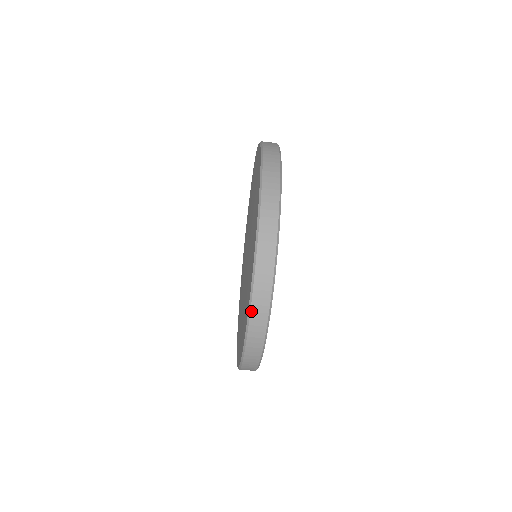
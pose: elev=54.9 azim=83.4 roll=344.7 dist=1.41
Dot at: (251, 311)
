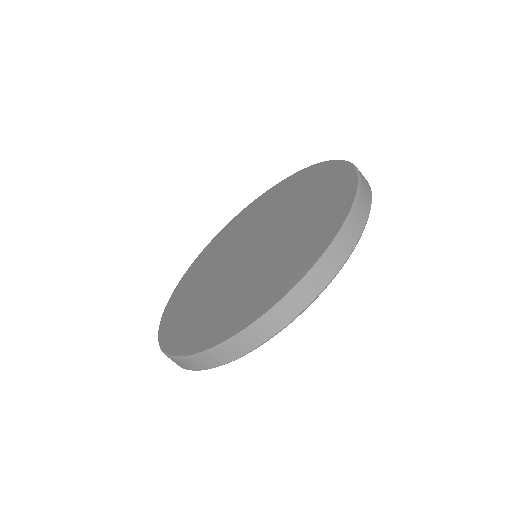
Dot at: (222, 346)
